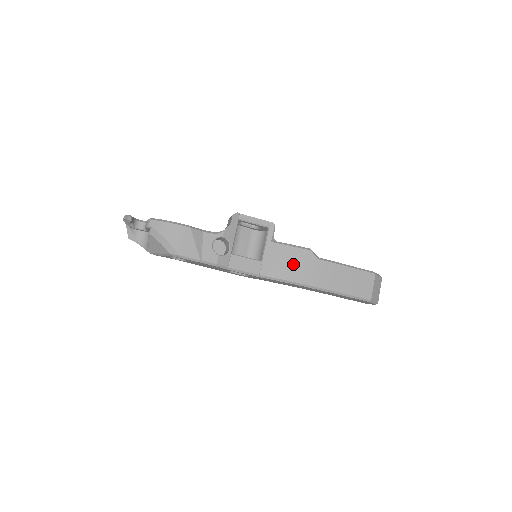
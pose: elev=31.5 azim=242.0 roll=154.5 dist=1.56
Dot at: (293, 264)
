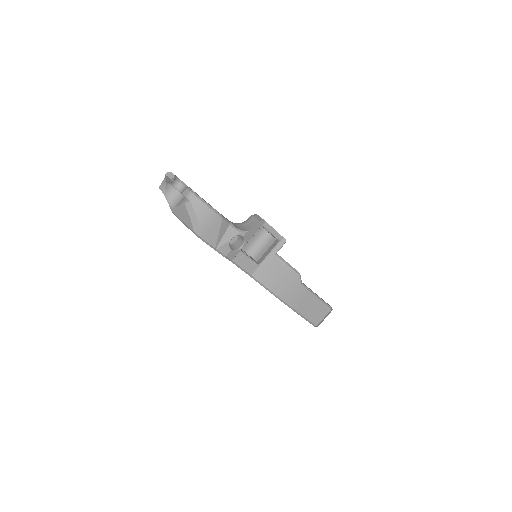
Dot at: (281, 280)
